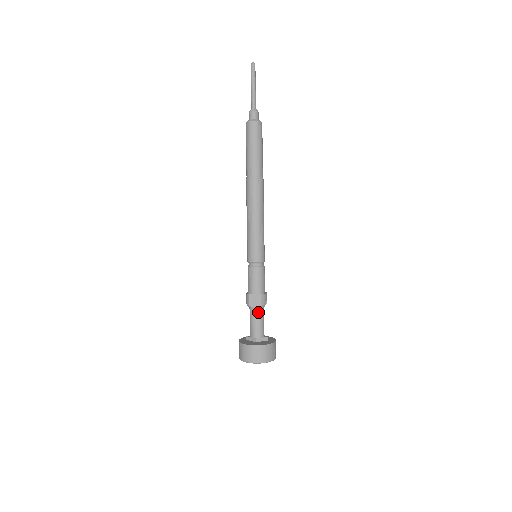
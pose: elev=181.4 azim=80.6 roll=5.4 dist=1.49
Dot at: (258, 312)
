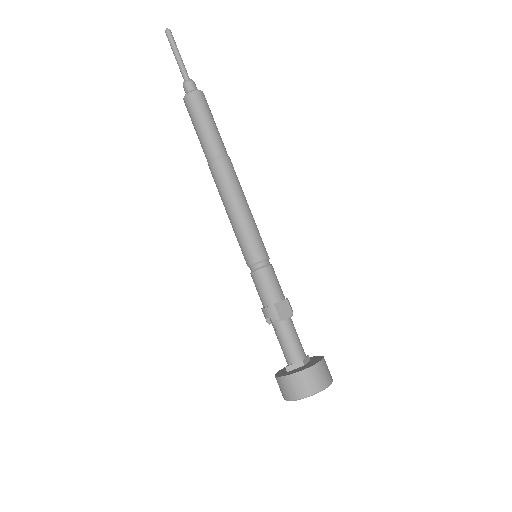
Dot at: (291, 324)
